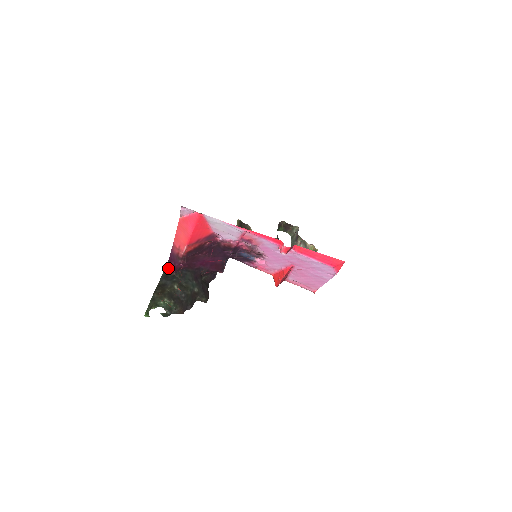
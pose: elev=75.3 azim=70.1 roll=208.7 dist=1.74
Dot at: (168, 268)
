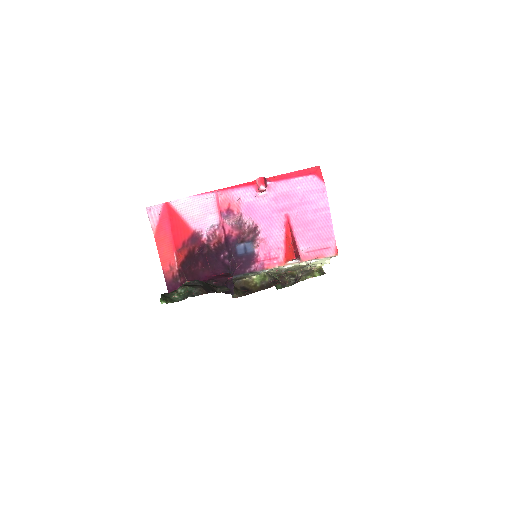
Dot at: occluded
